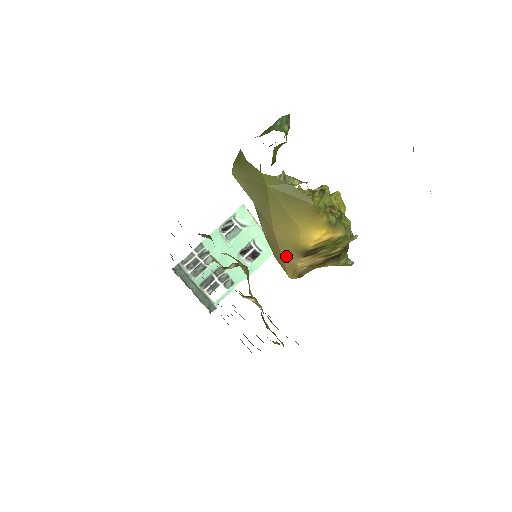
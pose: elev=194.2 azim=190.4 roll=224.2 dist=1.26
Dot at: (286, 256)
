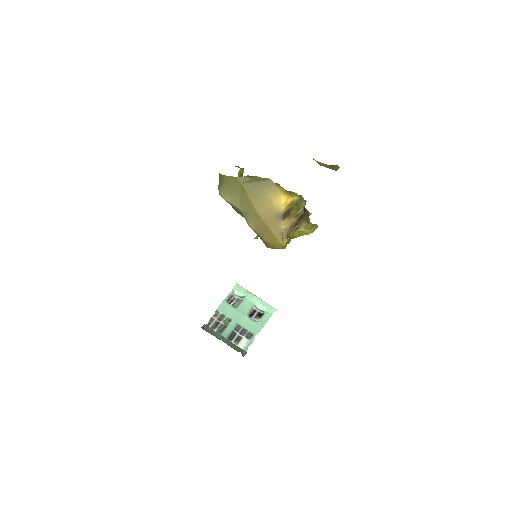
Dot at: (273, 227)
